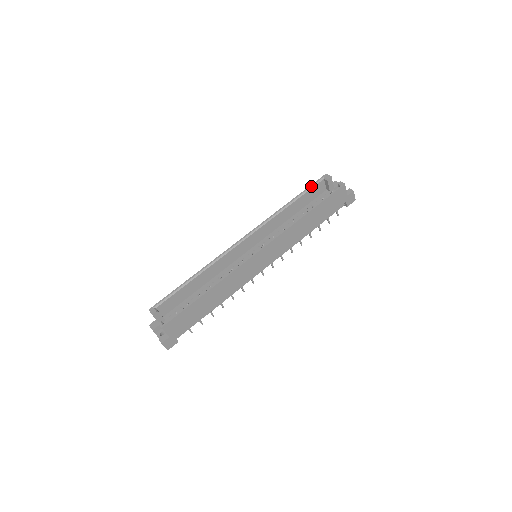
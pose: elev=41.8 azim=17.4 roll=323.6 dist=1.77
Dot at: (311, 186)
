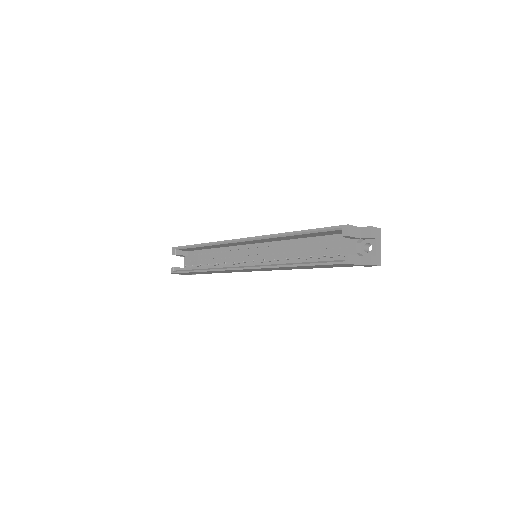
Dot at: (323, 229)
